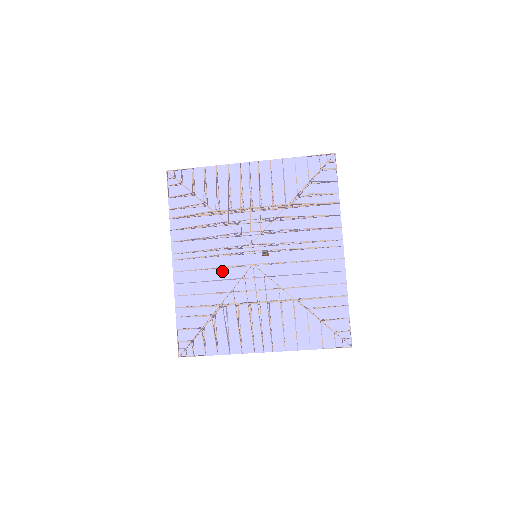
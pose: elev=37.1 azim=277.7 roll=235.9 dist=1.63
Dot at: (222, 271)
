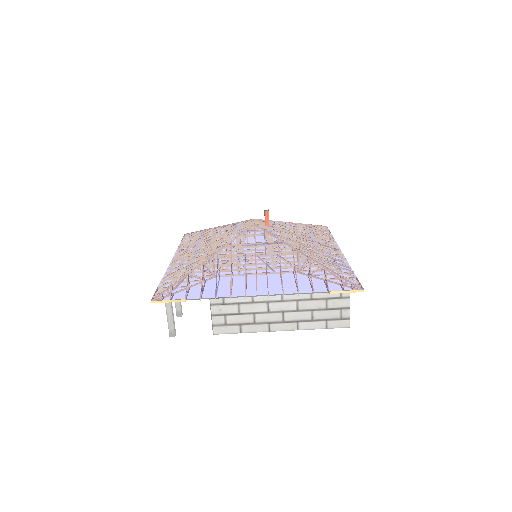
Dot at: (223, 239)
